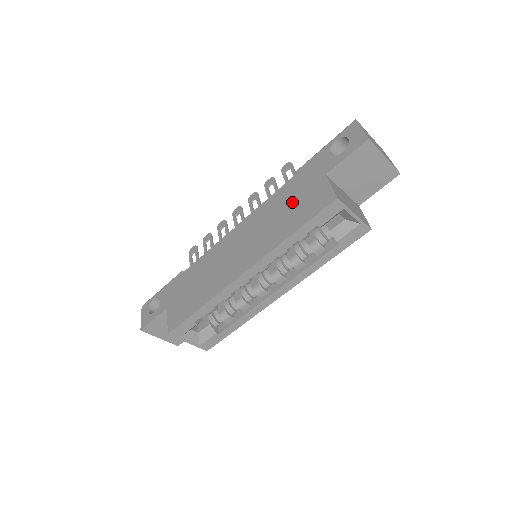
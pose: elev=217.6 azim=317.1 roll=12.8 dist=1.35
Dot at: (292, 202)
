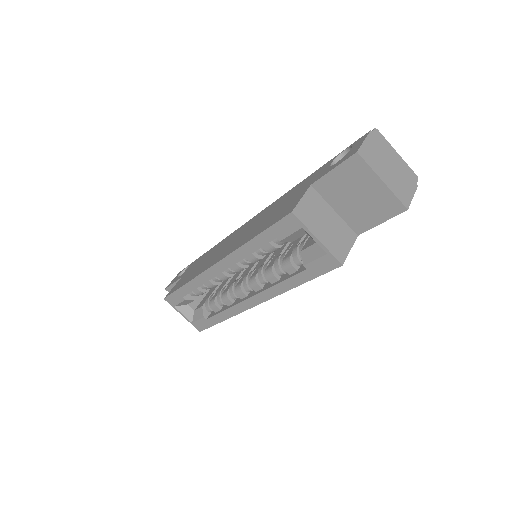
Dot at: (279, 207)
